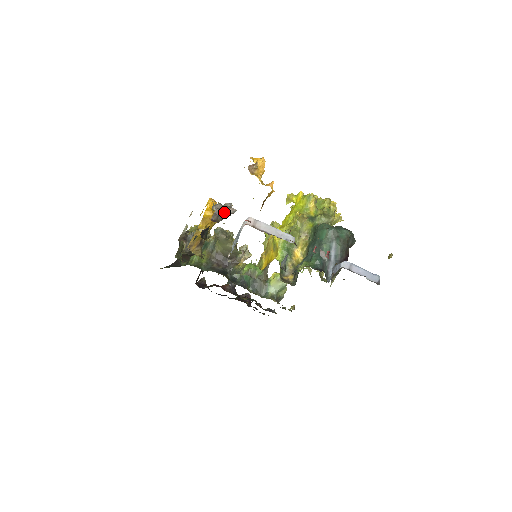
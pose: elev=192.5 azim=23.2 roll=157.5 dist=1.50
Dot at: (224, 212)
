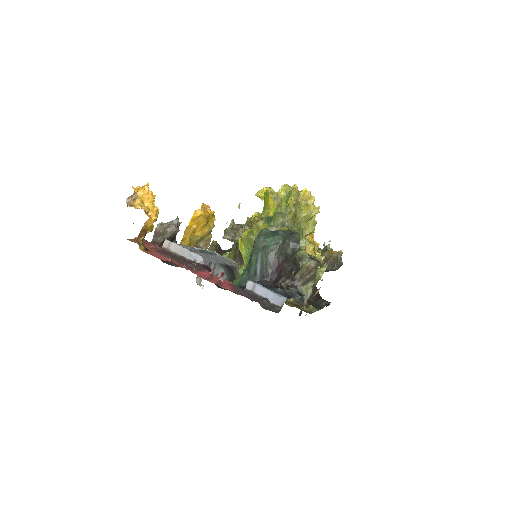
Dot at: (164, 232)
